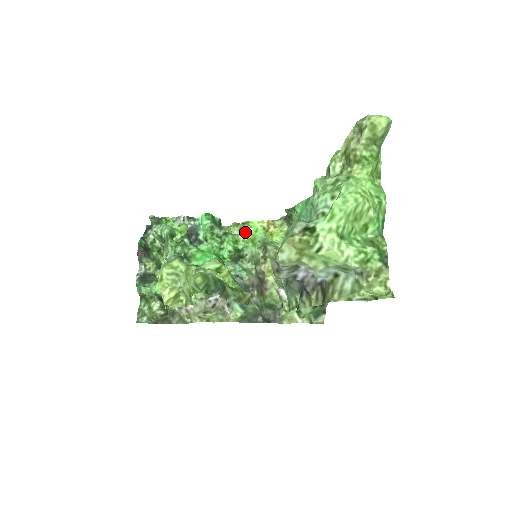
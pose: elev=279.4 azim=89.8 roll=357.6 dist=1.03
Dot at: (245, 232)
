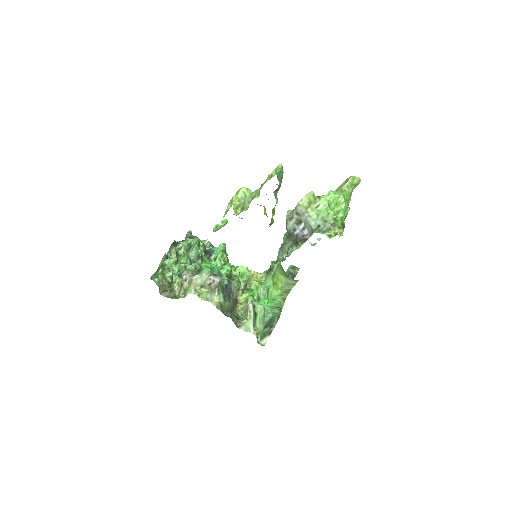
Dot at: (240, 267)
